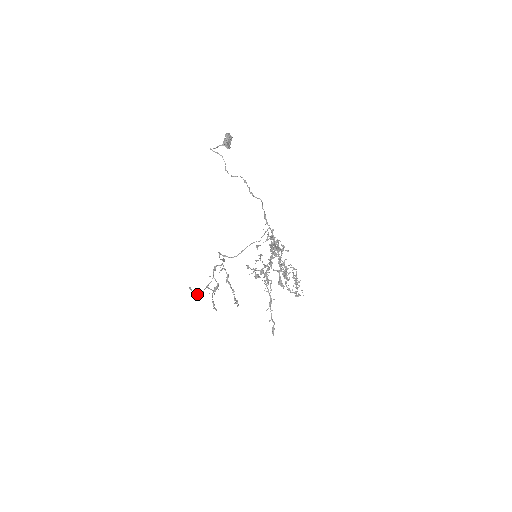
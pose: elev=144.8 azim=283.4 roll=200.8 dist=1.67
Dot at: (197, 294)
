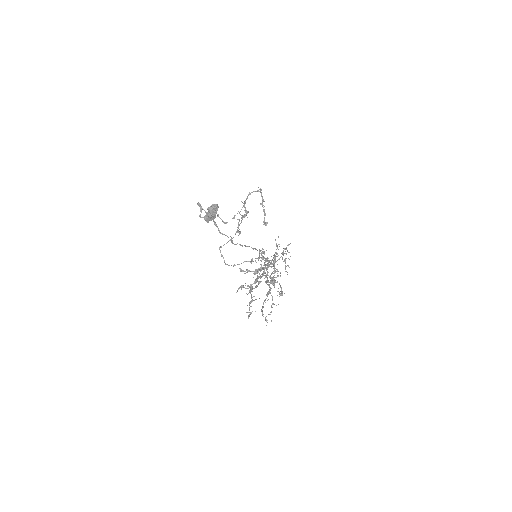
Dot at: (223, 222)
